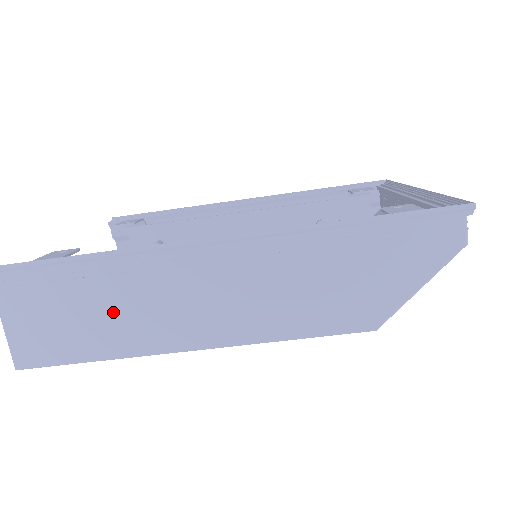
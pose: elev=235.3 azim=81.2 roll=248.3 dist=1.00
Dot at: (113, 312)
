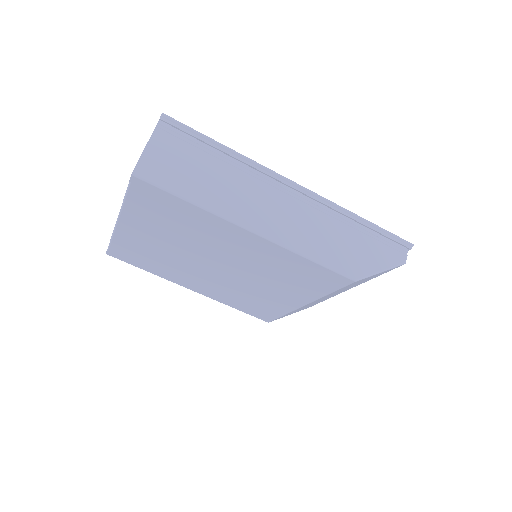
Dot at: (220, 183)
